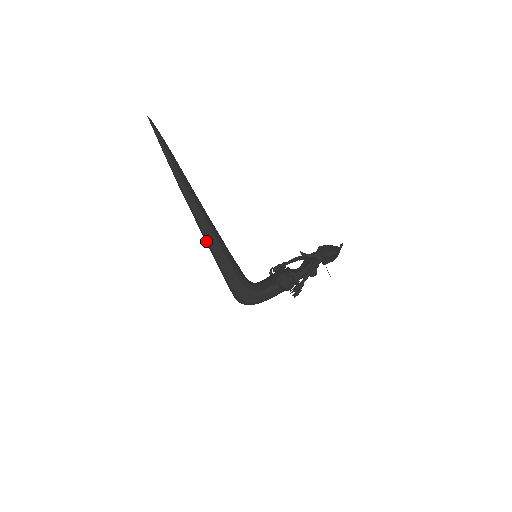
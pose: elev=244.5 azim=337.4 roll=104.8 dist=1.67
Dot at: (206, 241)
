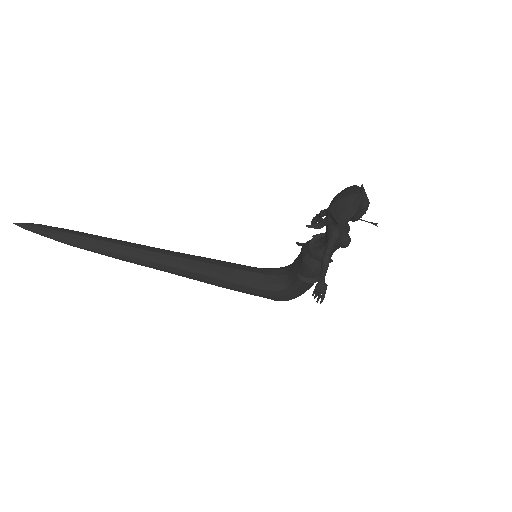
Dot at: (187, 277)
